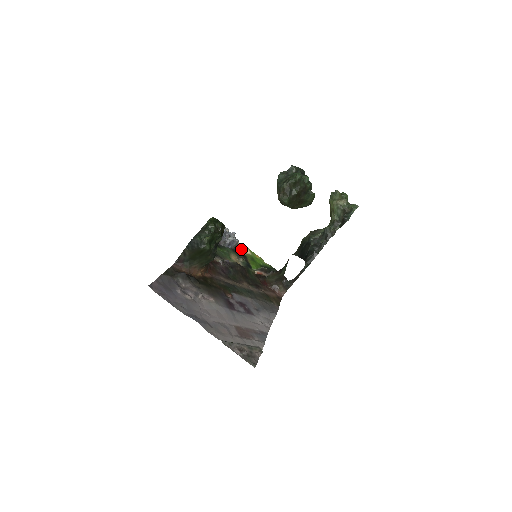
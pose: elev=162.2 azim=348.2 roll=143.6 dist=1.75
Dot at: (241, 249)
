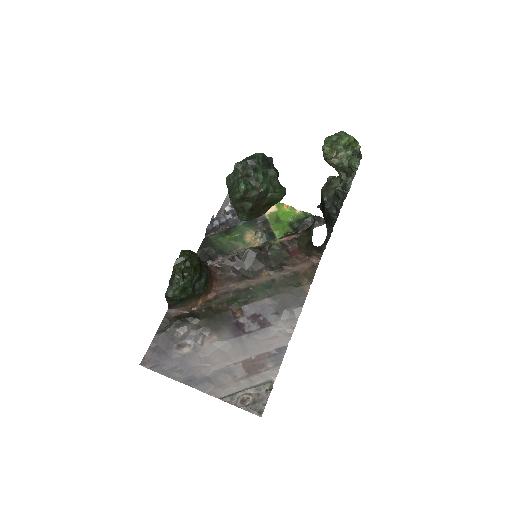
Dot at: occluded
